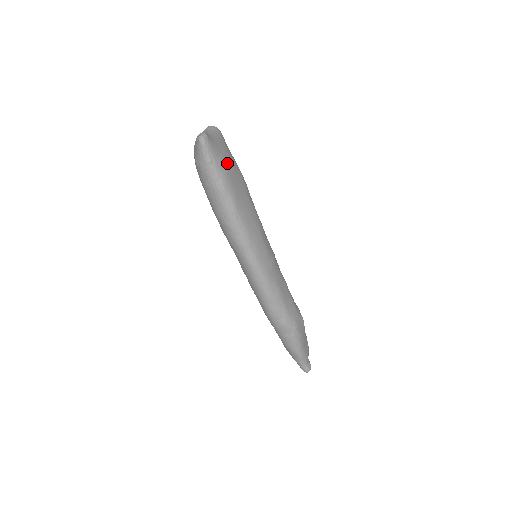
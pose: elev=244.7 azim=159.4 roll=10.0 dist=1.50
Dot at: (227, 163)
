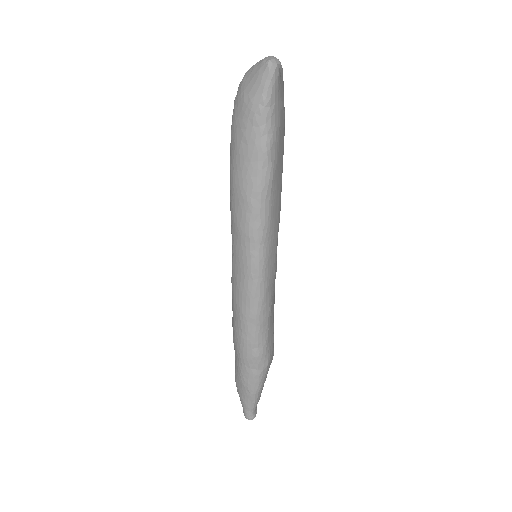
Dot at: (282, 116)
